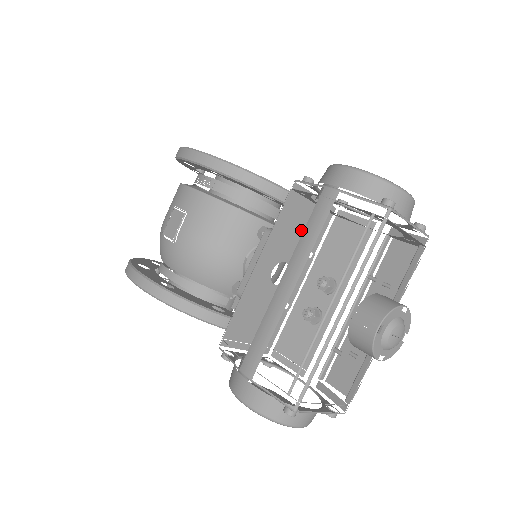
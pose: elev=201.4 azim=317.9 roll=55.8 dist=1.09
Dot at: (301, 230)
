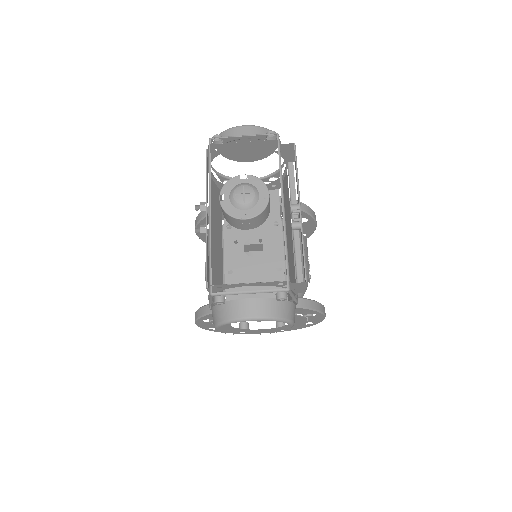
Dot at: occluded
